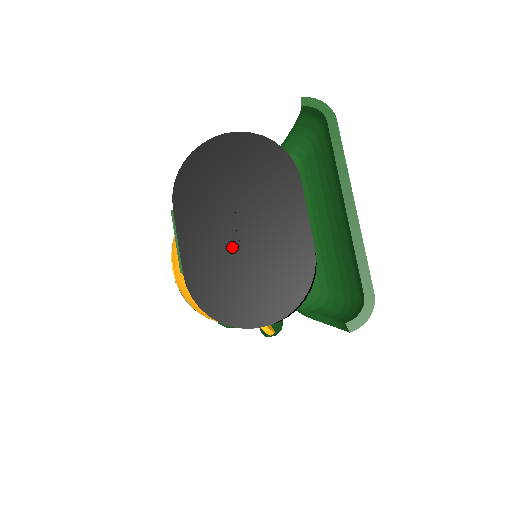
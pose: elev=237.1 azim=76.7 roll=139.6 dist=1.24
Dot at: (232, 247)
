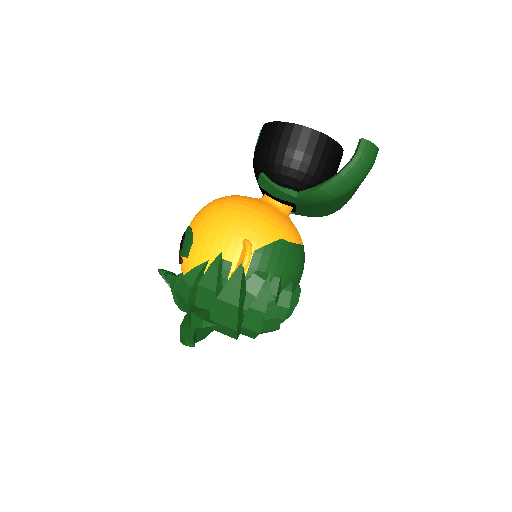
Dot at: occluded
